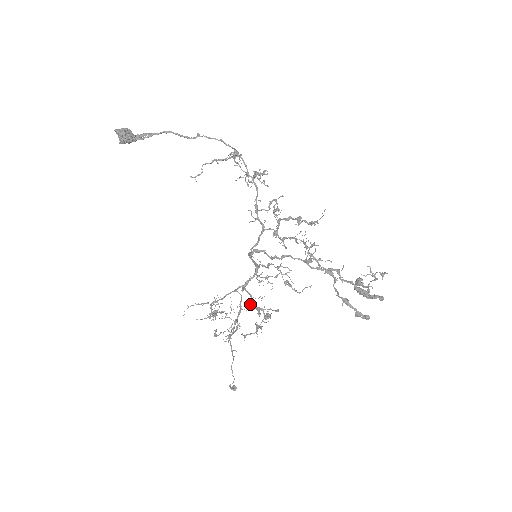
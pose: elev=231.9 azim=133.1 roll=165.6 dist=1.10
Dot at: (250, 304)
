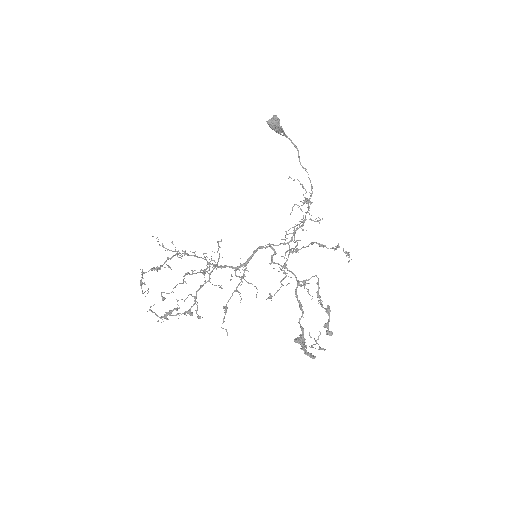
Dot at: (201, 285)
